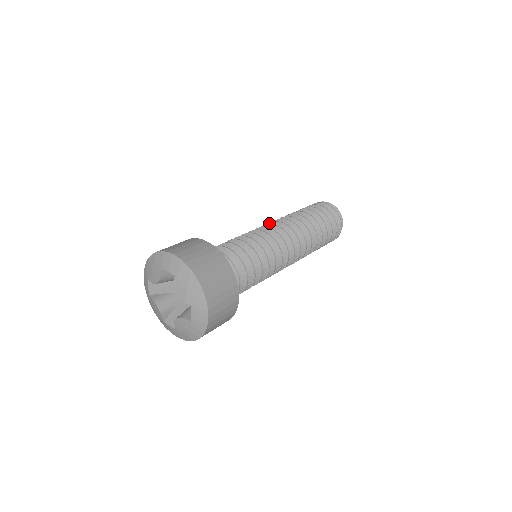
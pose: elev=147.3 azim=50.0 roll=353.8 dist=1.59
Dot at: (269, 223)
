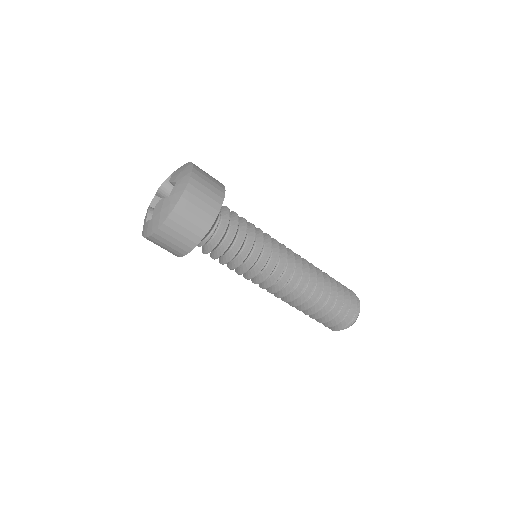
Dot at: occluded
